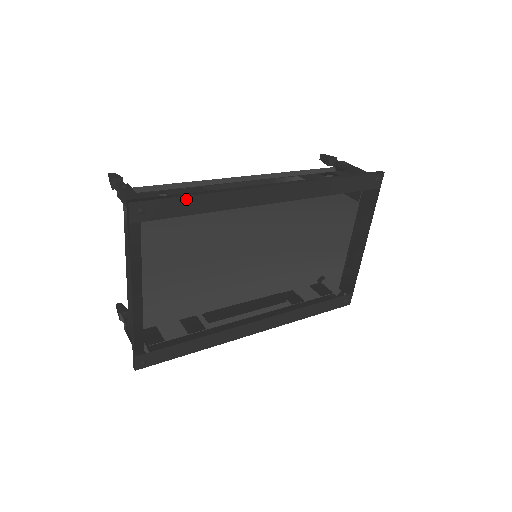
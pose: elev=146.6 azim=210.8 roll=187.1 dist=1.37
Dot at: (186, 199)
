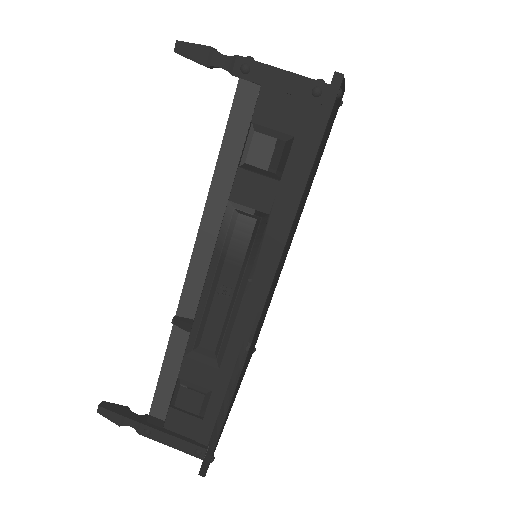
Dot at: (223, 423)
